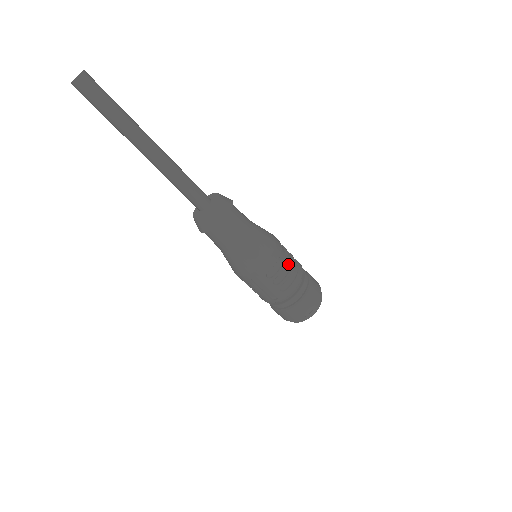
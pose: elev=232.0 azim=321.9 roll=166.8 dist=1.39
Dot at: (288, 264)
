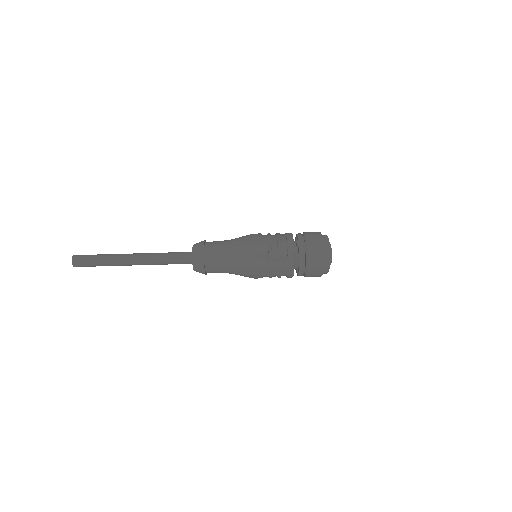
Dot at: (274, 241)
